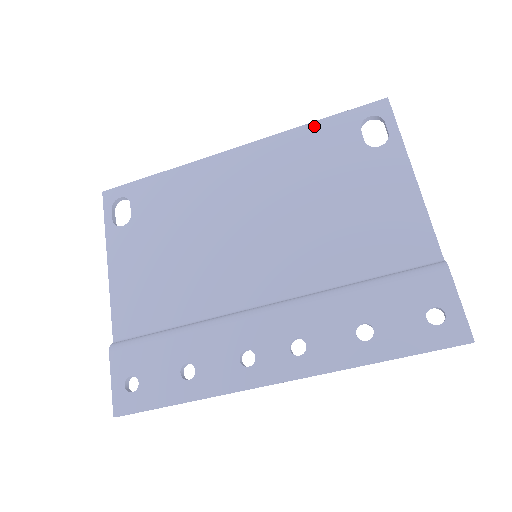
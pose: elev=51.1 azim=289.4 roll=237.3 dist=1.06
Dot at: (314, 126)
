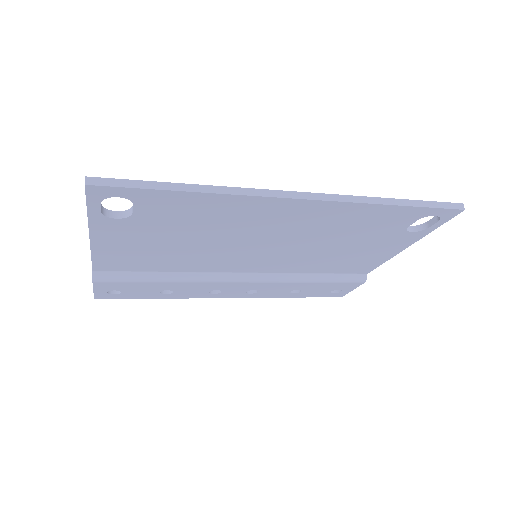
Dot at: (390, 208)
